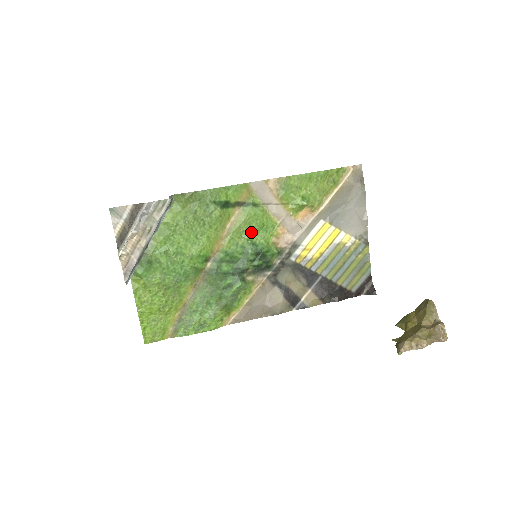
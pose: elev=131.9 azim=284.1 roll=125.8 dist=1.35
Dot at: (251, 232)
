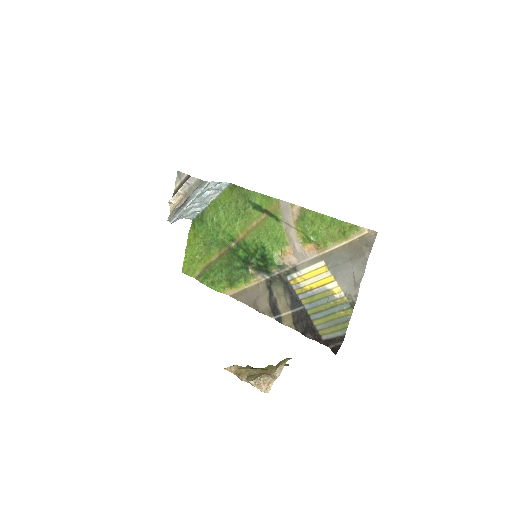
Dot at: (266, 238)
